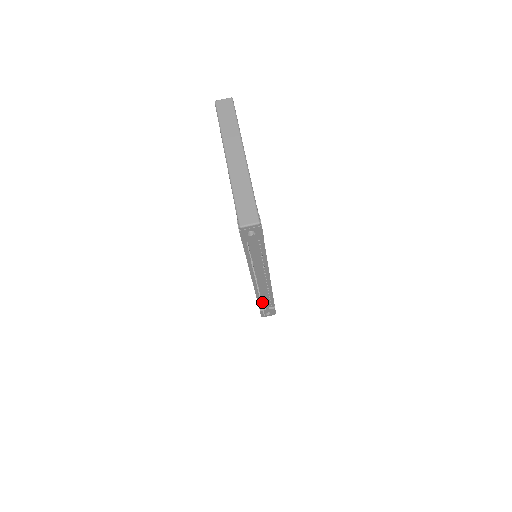
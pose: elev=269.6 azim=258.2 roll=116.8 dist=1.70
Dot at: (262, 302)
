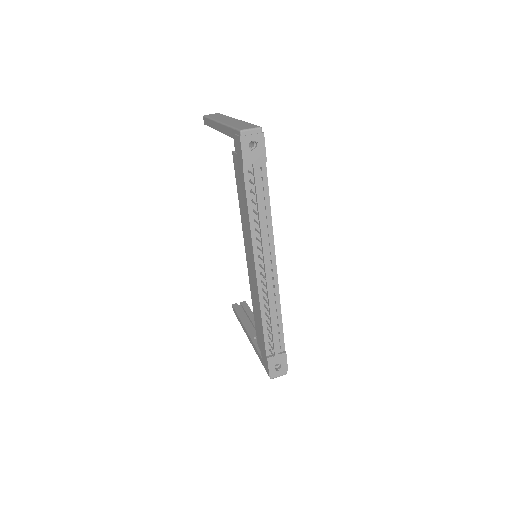
Dot at: (269, 335)
